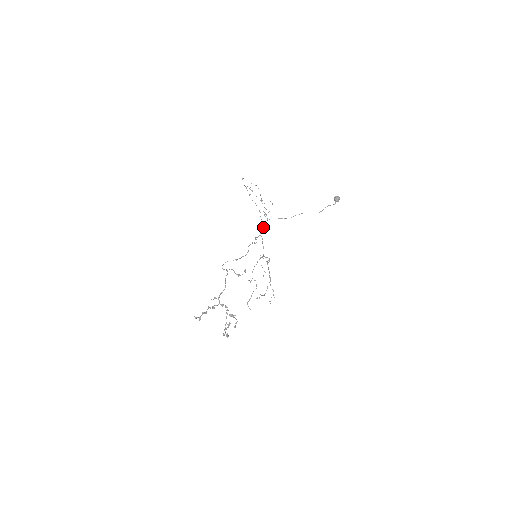
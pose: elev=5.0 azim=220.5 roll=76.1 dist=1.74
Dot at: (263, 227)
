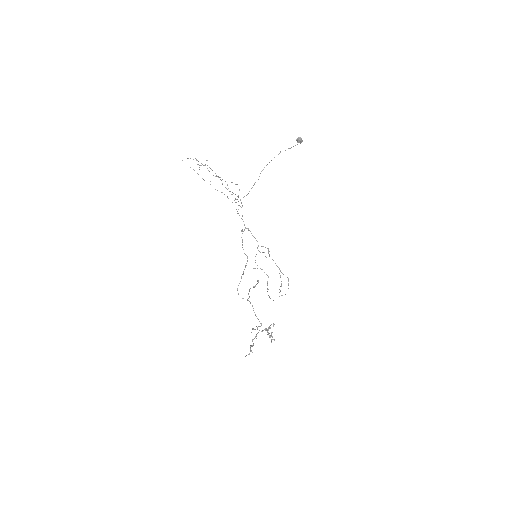
Dot at: (242, 216)
